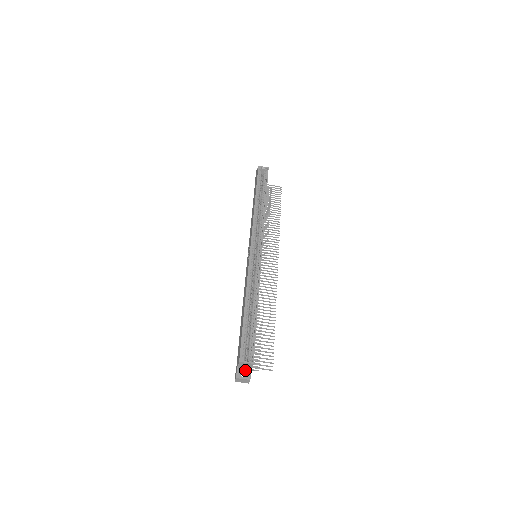
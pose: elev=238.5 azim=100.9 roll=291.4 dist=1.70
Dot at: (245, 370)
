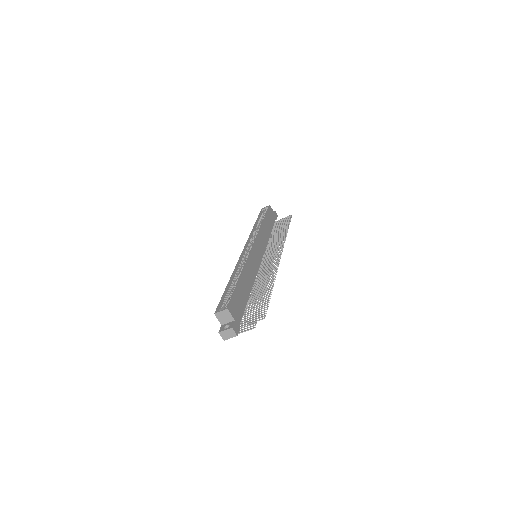
Dot at: (228, 324)
